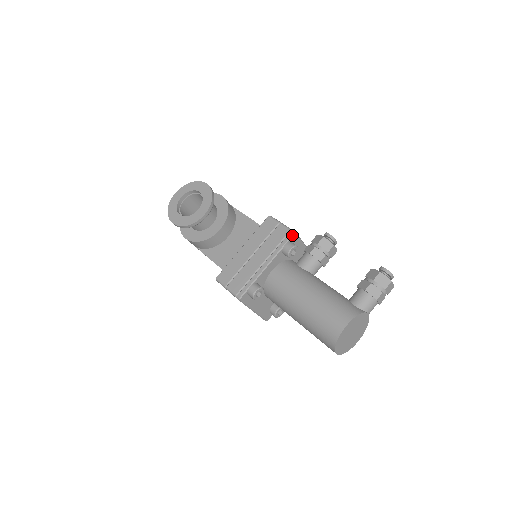
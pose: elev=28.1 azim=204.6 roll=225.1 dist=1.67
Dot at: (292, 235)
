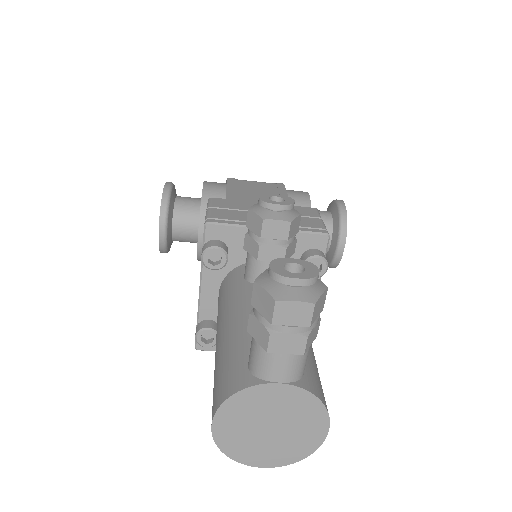
Dot at: (204, 230)
